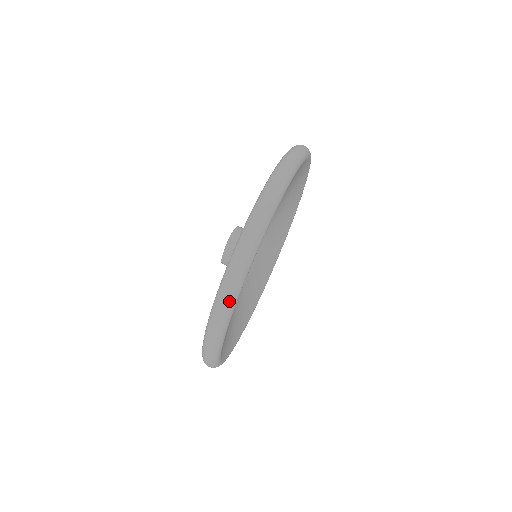
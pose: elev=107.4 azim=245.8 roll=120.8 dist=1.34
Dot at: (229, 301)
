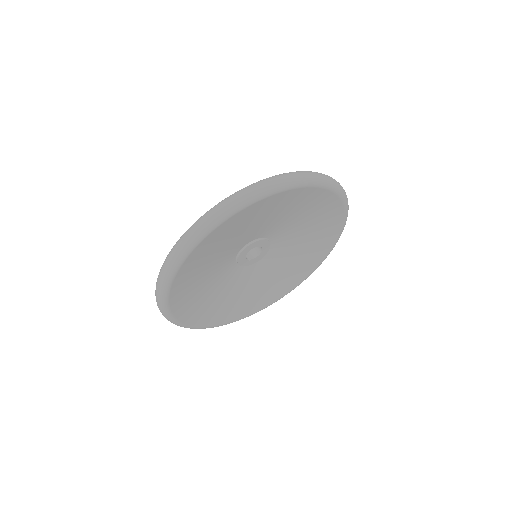
Dot at: (208, 222)
